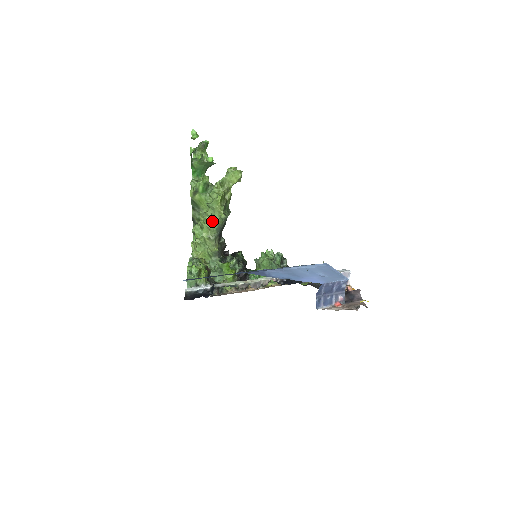
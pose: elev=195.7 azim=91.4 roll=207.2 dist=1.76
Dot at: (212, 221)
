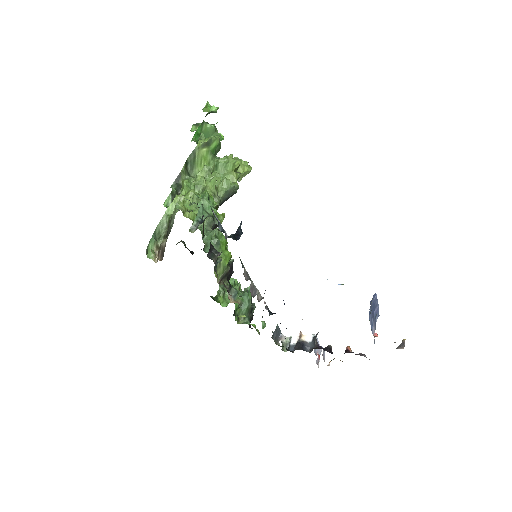
Dot at: (226, 178)
